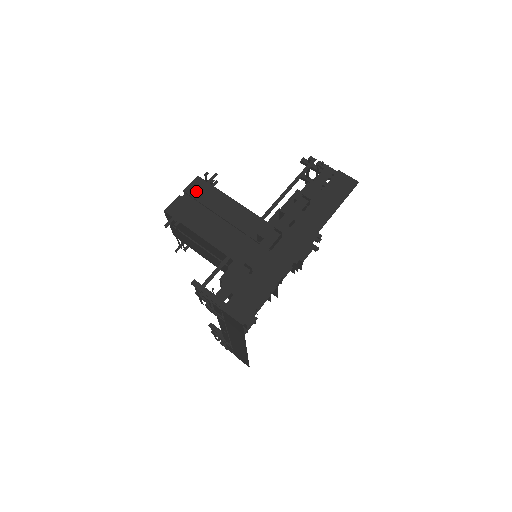
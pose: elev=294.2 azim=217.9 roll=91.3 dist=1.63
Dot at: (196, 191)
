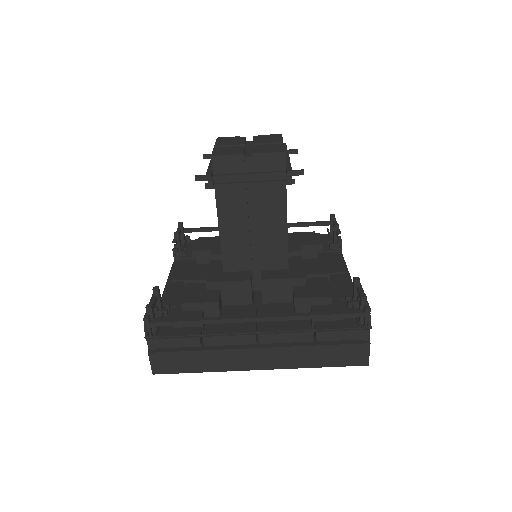
Dot at: (264, 168)
